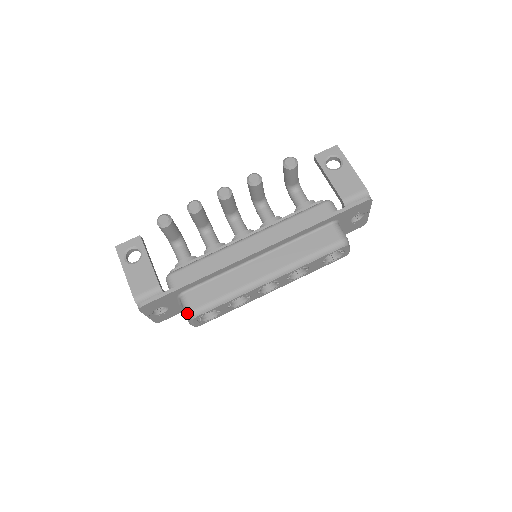
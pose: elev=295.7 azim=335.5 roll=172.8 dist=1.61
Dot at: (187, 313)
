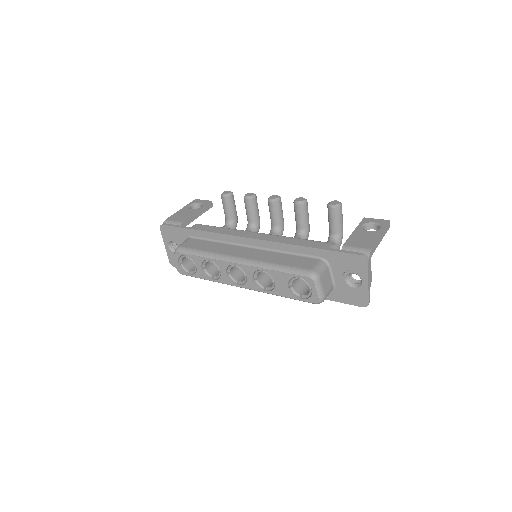
Dot at: occluded
